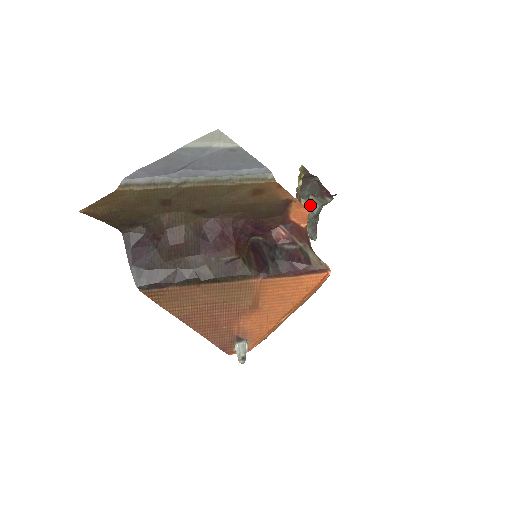
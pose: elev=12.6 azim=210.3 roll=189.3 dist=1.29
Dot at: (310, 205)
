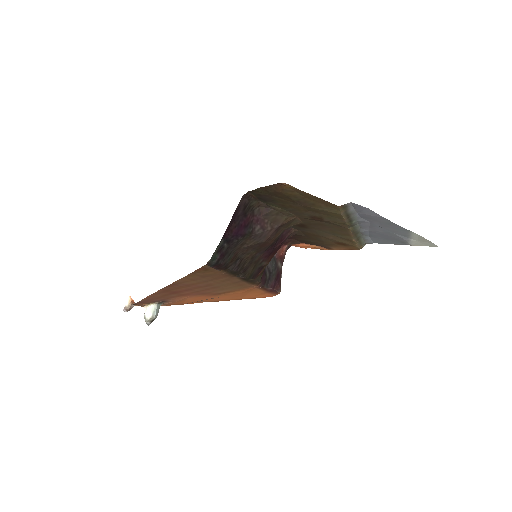
Dot at: occluded
